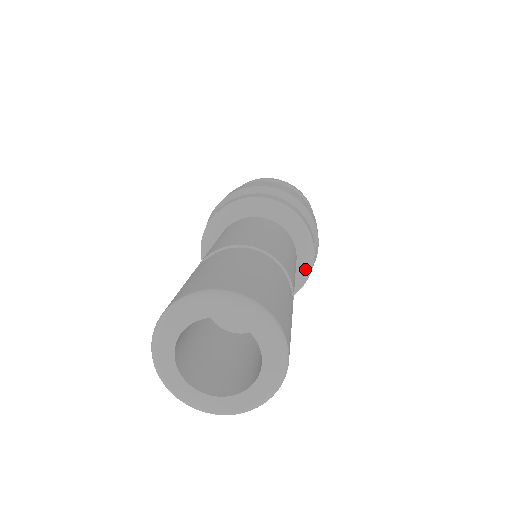
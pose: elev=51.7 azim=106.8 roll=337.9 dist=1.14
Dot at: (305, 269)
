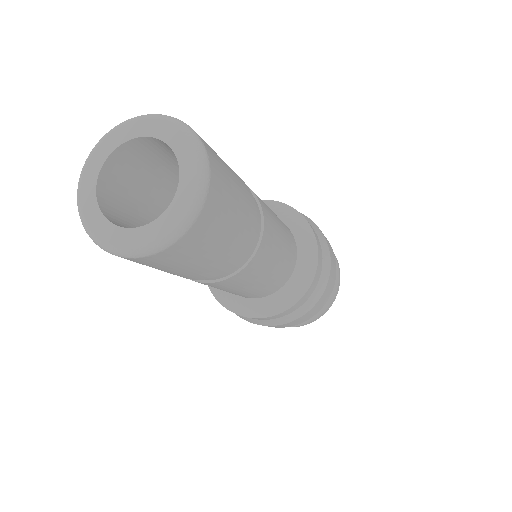
Dot at: (307, 273)
